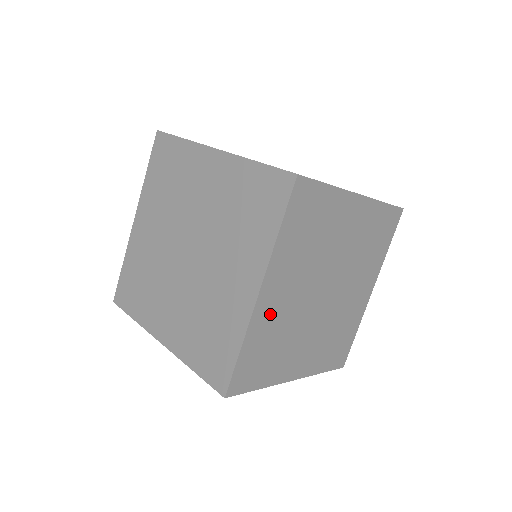
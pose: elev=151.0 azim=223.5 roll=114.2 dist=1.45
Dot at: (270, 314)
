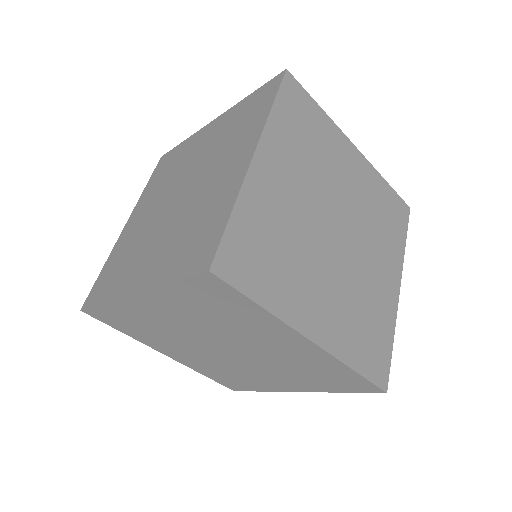
Dot at: (269, 196)
